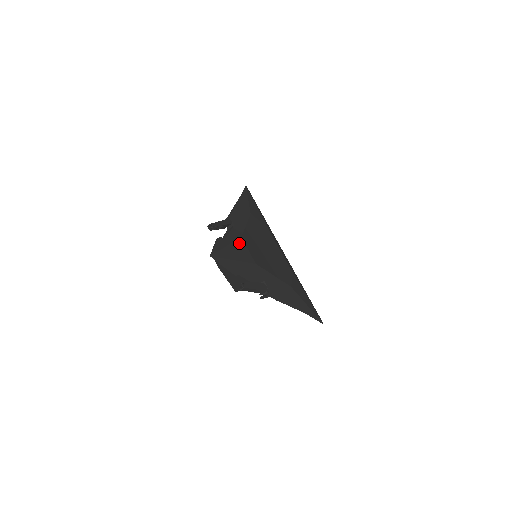
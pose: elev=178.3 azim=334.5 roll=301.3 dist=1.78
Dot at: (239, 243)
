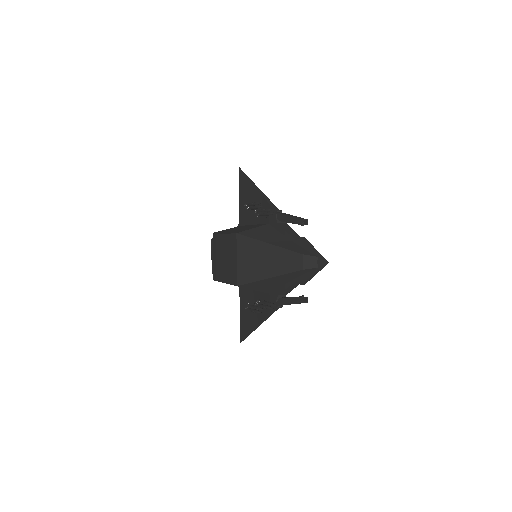
Dot at: occluded
